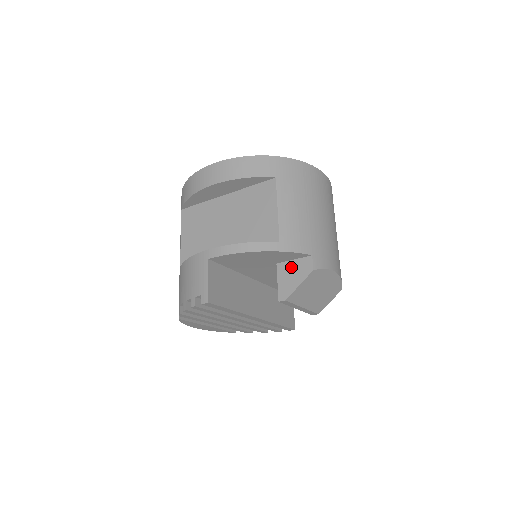
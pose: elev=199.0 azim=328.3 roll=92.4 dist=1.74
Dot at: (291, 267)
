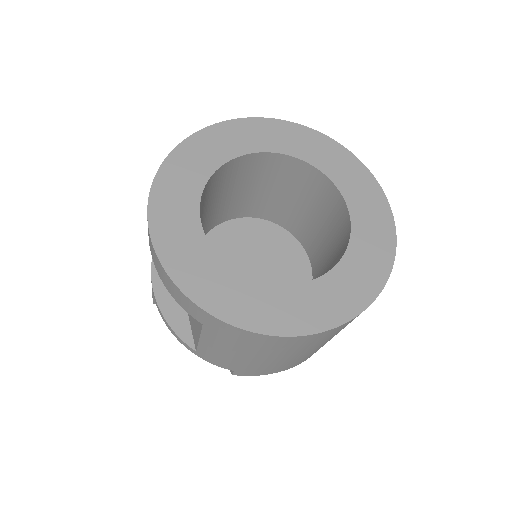
Dot at: occluded
